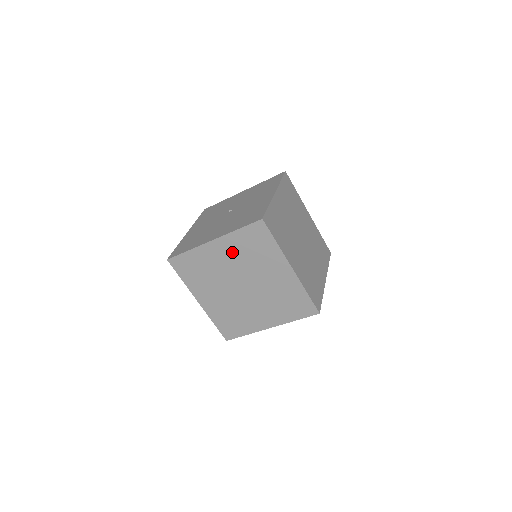
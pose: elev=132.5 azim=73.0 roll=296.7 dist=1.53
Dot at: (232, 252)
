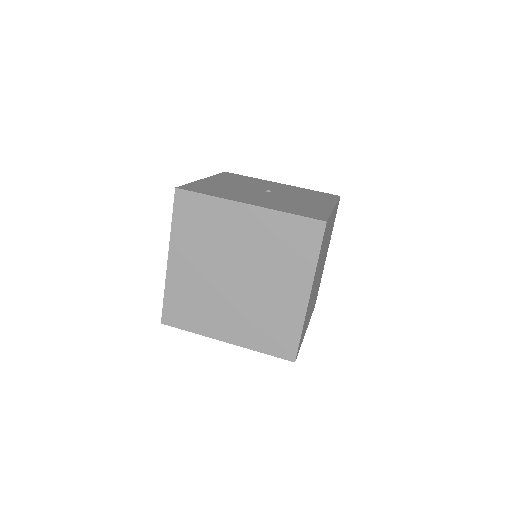
Dot at: (260, 233)
